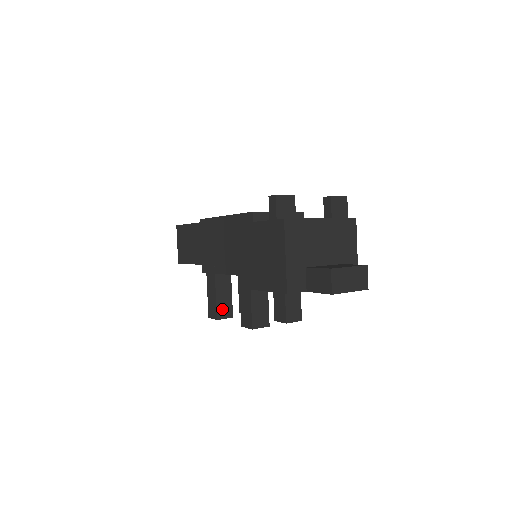
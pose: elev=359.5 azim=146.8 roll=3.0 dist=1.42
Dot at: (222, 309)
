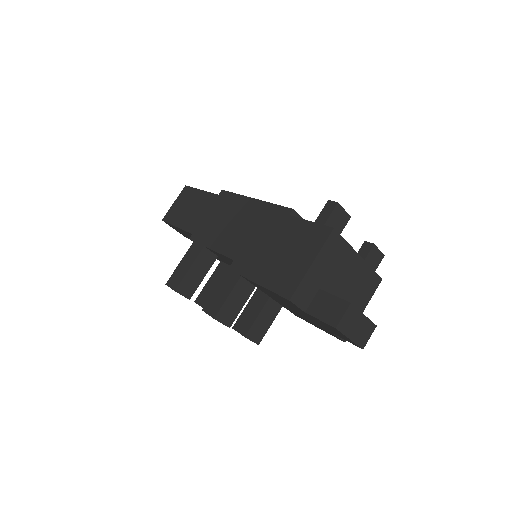
Dot at: (186, 284)
